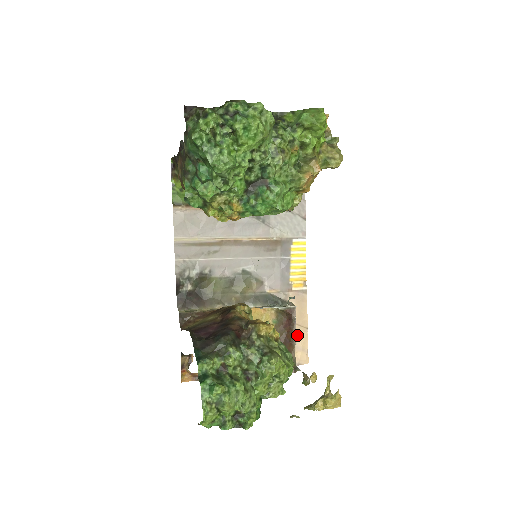
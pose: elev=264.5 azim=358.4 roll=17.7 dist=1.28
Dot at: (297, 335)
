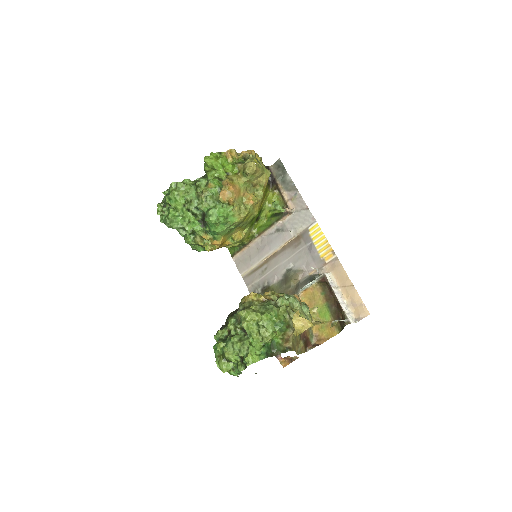
Dot at: (348, 295)
